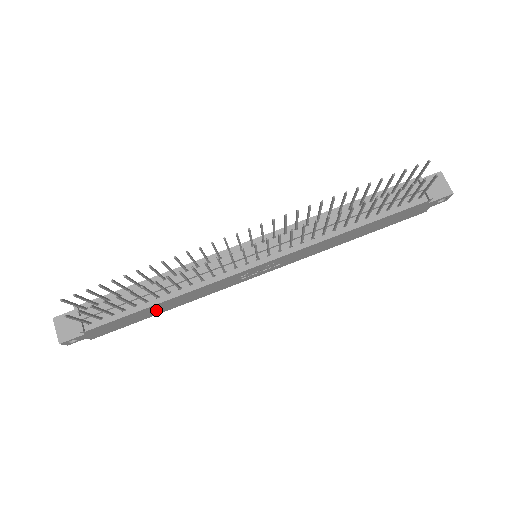
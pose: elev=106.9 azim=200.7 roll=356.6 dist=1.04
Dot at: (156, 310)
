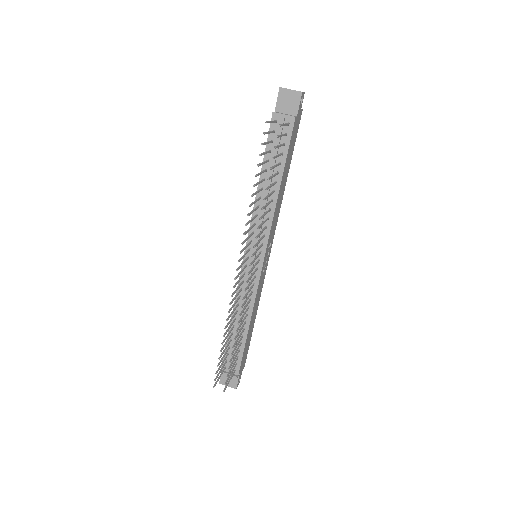
Dot at: (251, 329)
